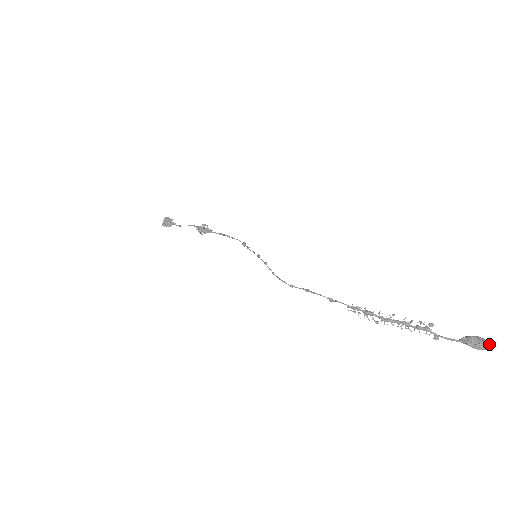
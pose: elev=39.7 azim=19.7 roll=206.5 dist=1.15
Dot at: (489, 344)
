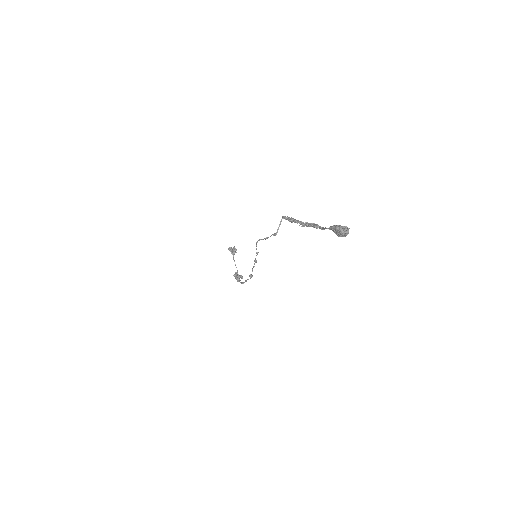
Dot at: occluded
